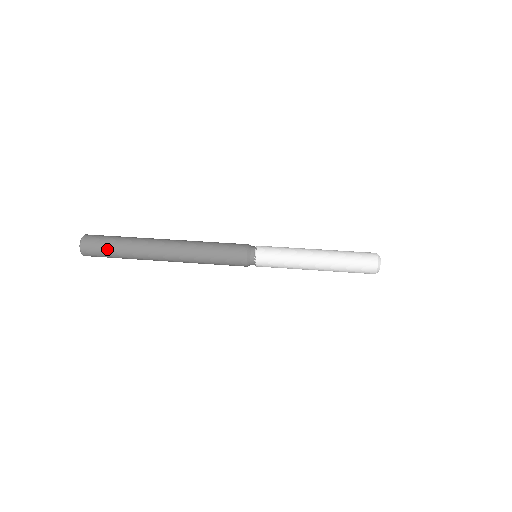
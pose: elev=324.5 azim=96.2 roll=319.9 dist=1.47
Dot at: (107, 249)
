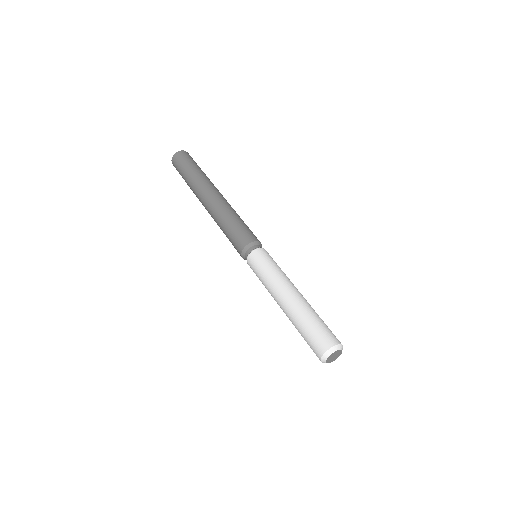
Dot at: (181, 175)
